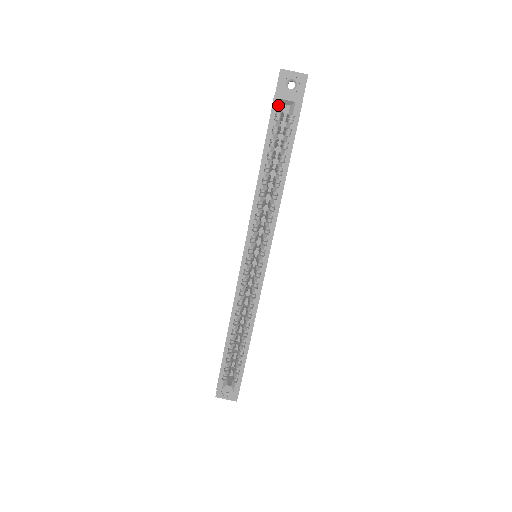
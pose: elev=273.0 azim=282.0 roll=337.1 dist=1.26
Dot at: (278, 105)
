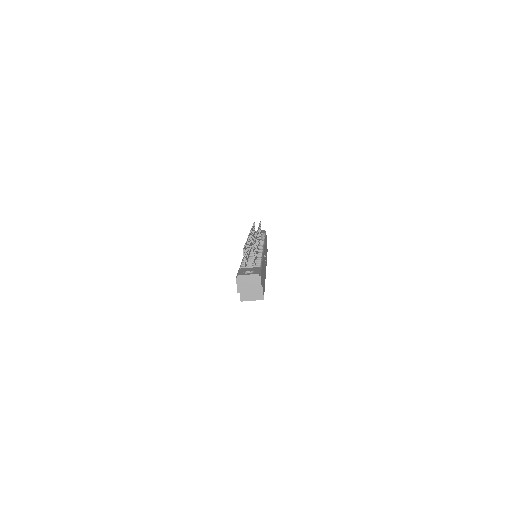
Dot at: occluded
